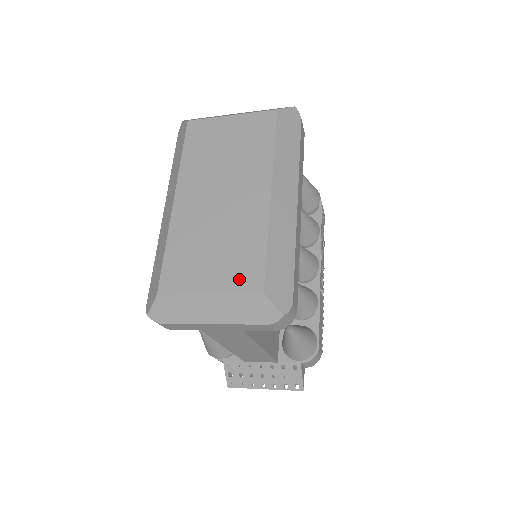
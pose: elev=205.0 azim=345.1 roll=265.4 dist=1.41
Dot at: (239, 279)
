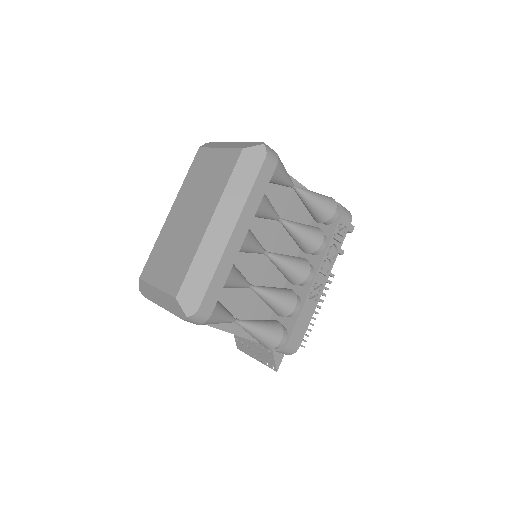
Dot at: (171, 283)
